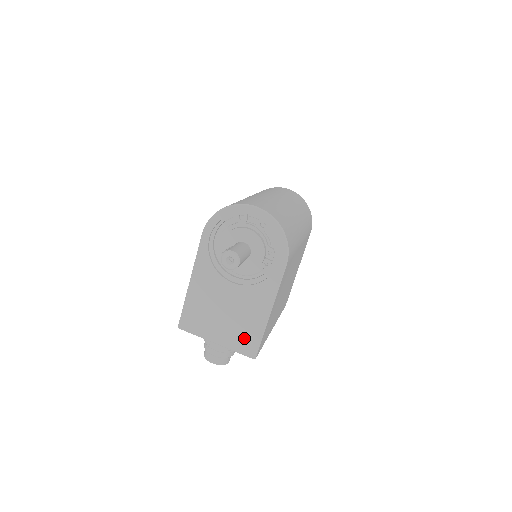
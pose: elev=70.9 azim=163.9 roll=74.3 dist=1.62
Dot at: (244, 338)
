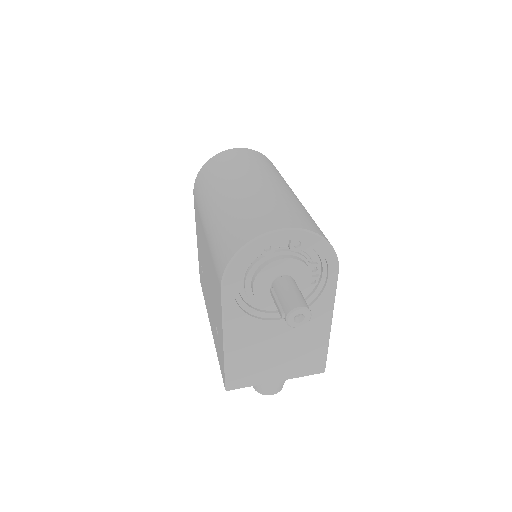
Dot at: (308, 361)
